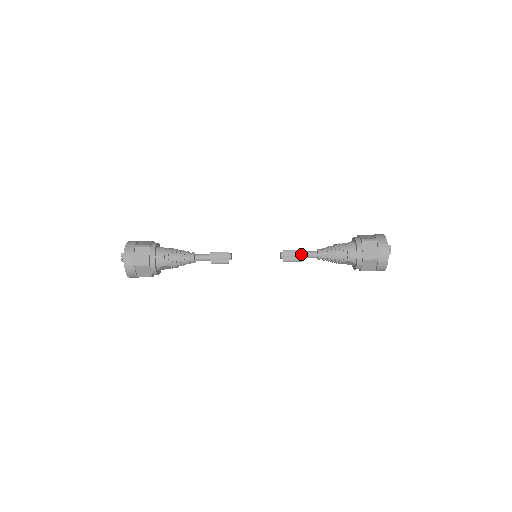
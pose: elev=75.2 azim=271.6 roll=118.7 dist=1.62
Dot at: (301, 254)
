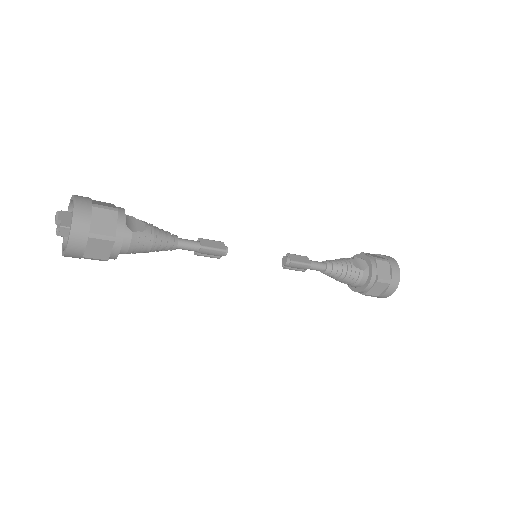
Dot at: occluded
